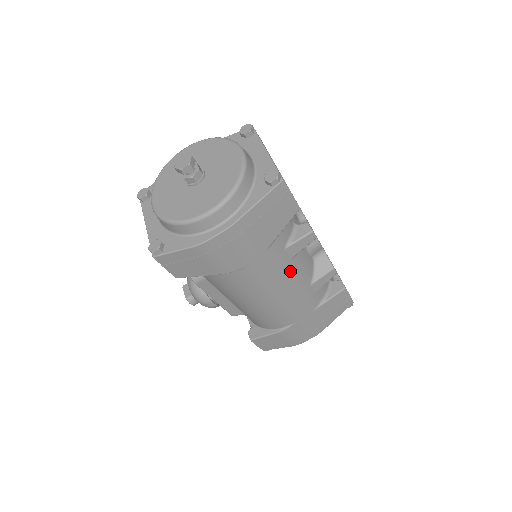
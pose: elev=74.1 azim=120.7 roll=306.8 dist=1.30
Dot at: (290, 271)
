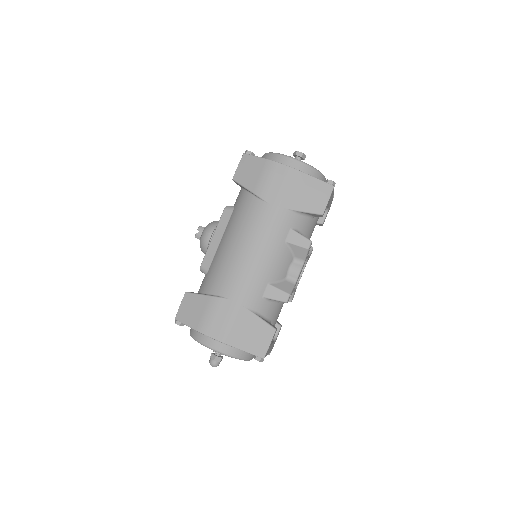
Dot at: (276, 247)
